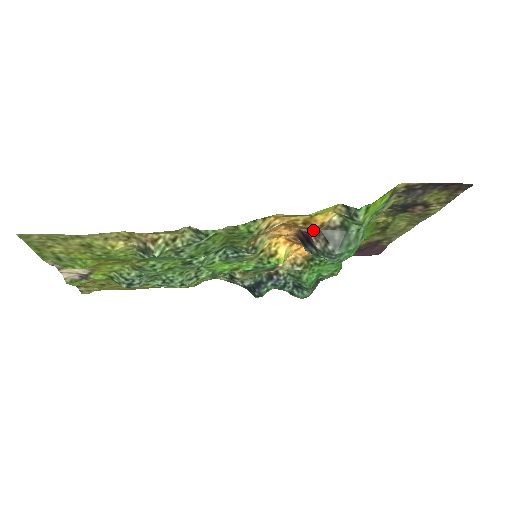
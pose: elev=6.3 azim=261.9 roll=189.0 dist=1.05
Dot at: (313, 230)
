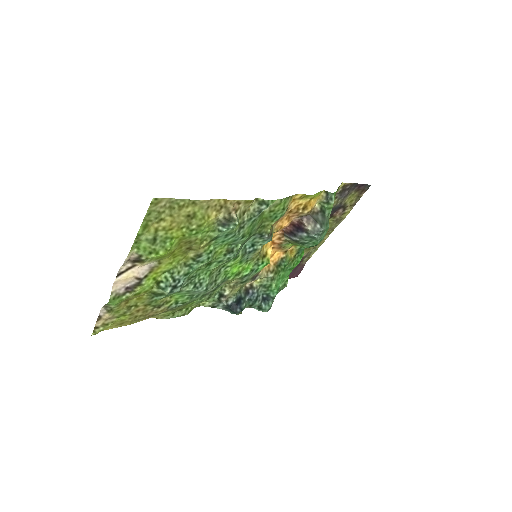
Dot at: (304, 217)
